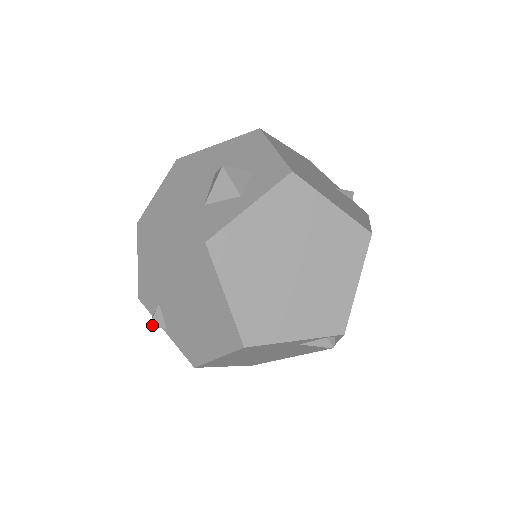
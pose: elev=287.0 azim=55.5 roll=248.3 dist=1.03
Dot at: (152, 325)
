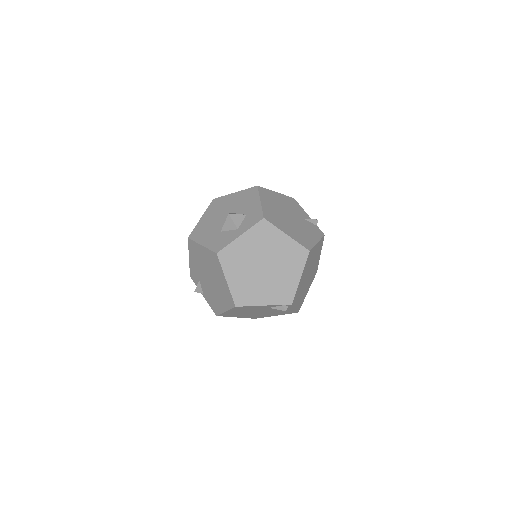
Dot at: (196, 291)
